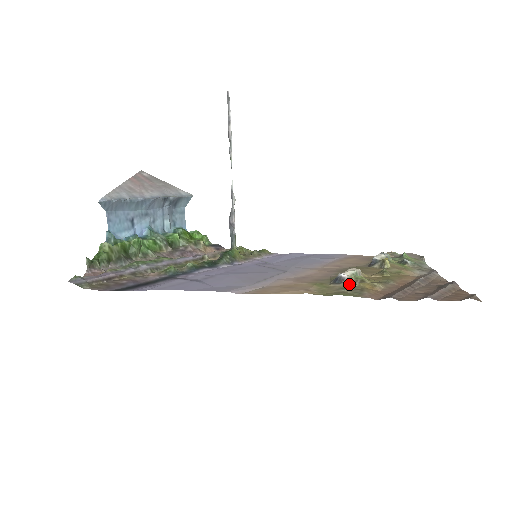
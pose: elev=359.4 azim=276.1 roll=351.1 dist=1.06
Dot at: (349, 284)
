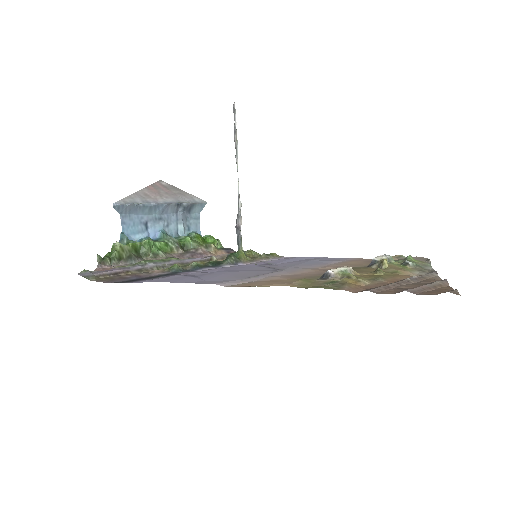
Dot at: (334, 280)
